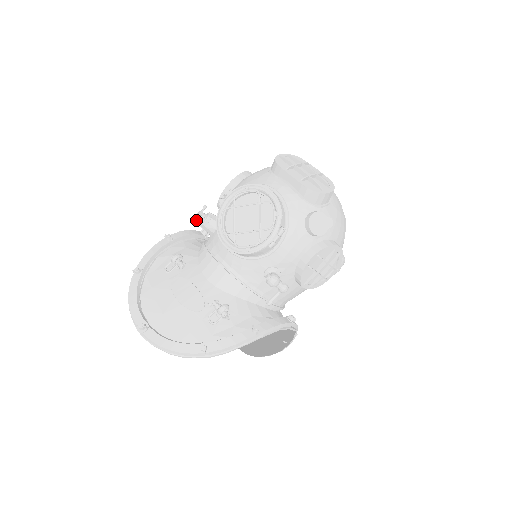
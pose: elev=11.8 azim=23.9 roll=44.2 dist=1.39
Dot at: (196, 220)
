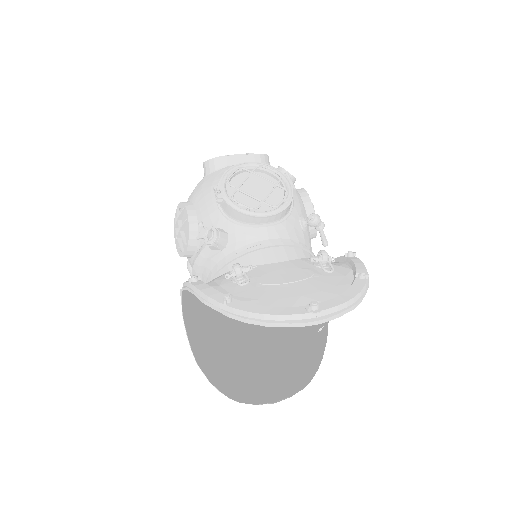
Dot at: (208, 237)
